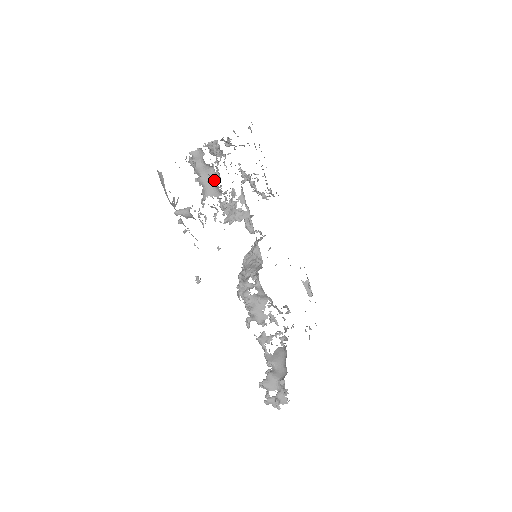
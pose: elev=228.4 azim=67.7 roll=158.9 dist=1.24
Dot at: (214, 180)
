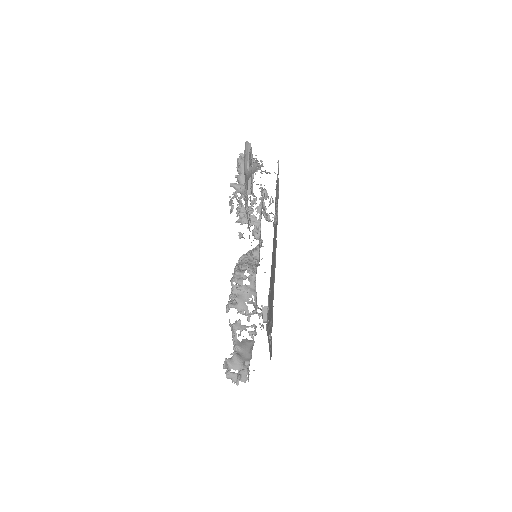
Dot at: occluded
